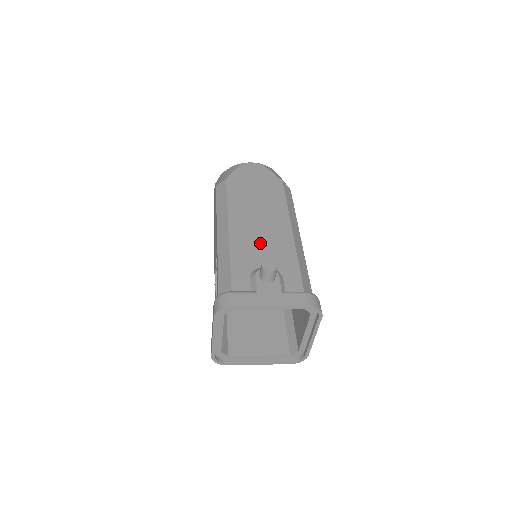
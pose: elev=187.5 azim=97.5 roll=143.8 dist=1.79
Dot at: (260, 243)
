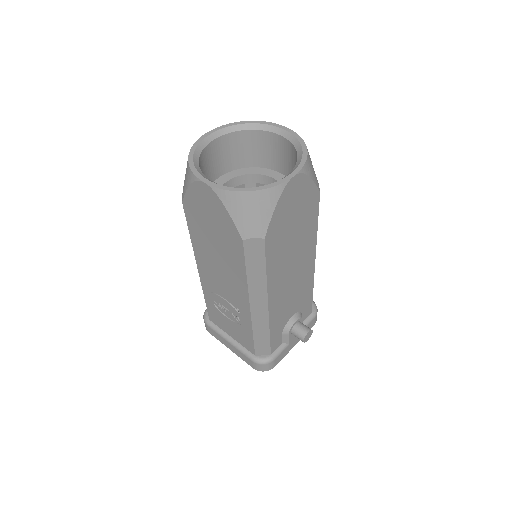
Dot at: (291, 298)
